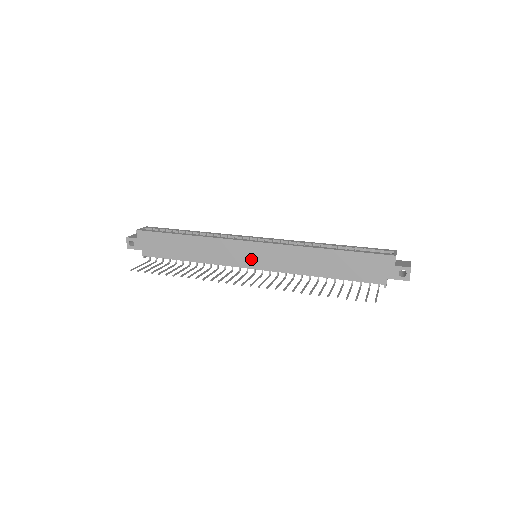
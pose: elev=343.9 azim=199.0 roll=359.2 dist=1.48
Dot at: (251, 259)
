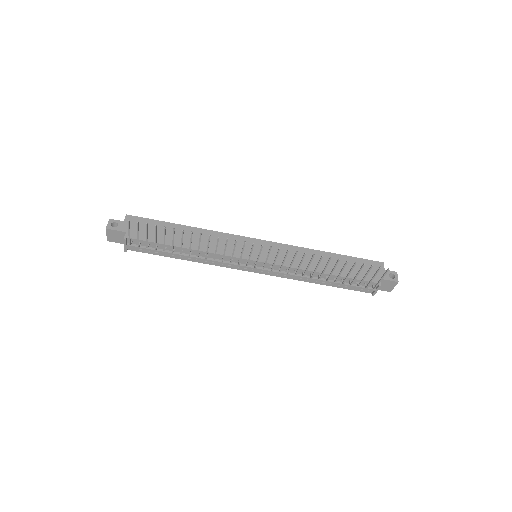
Dot at: (254, 252)
